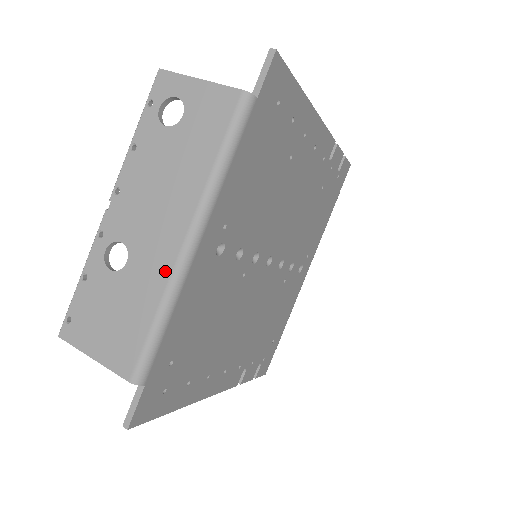
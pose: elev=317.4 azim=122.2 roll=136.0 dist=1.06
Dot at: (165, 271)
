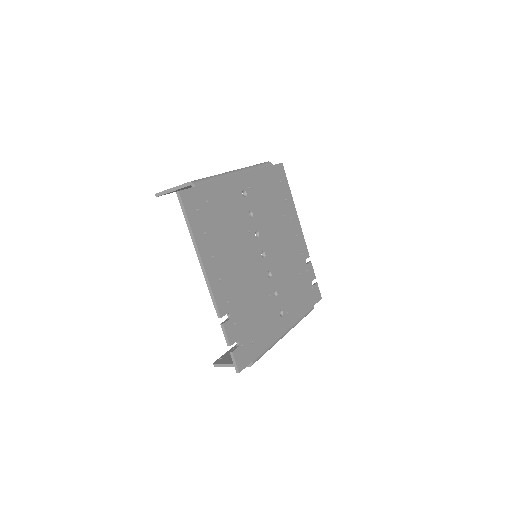
Dot at: occluded
